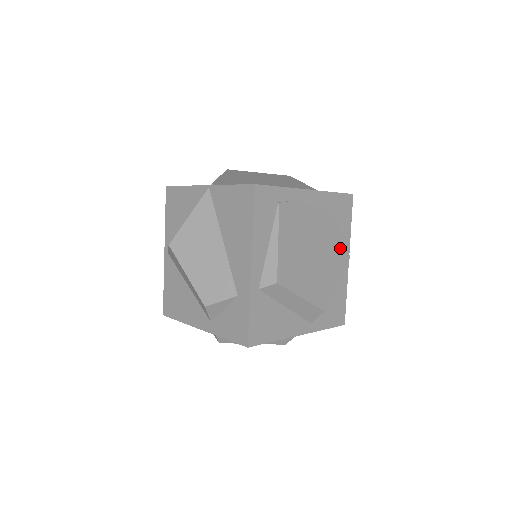
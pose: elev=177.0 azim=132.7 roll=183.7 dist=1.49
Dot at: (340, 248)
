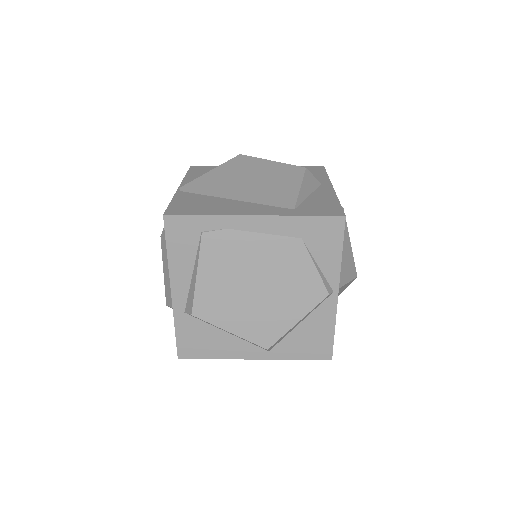
Dot at: (309, 283)
